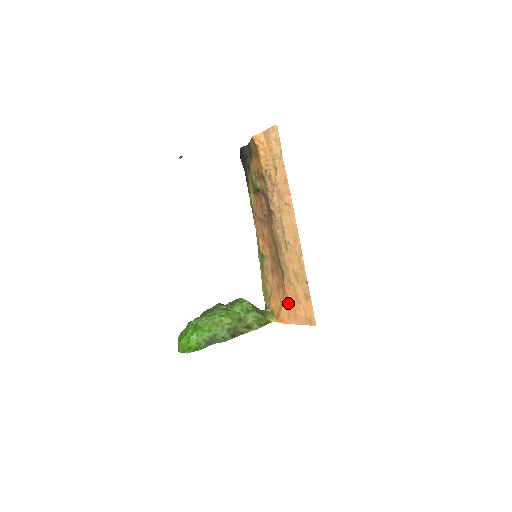
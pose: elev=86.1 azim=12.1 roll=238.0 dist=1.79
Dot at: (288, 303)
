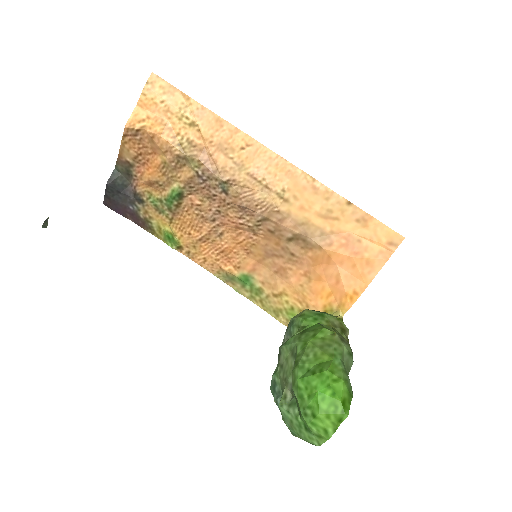
Dot at: (344, 263)
